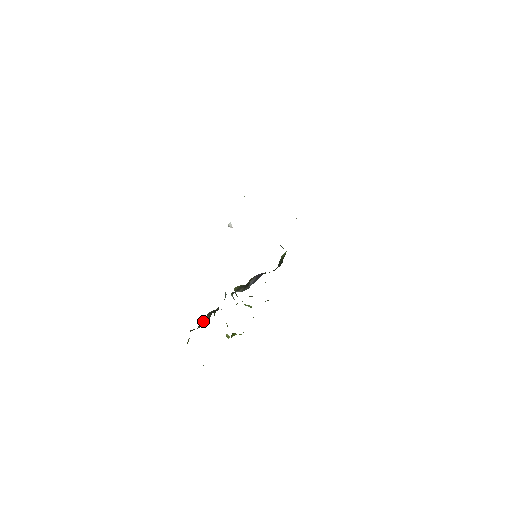
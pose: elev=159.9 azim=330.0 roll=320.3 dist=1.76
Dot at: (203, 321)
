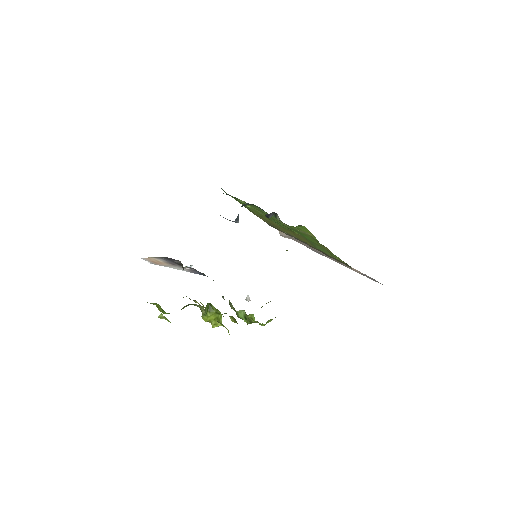
Dot at: occluded
